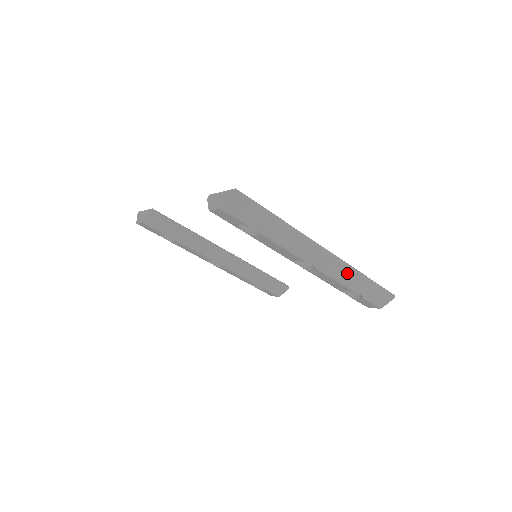
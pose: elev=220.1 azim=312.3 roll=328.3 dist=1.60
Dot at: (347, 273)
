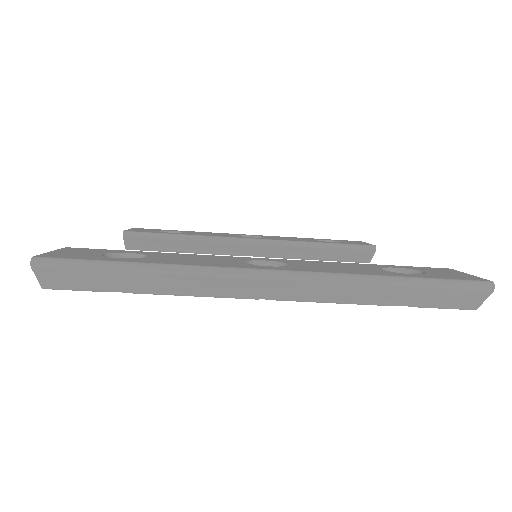
Dot at: (346, 289)
